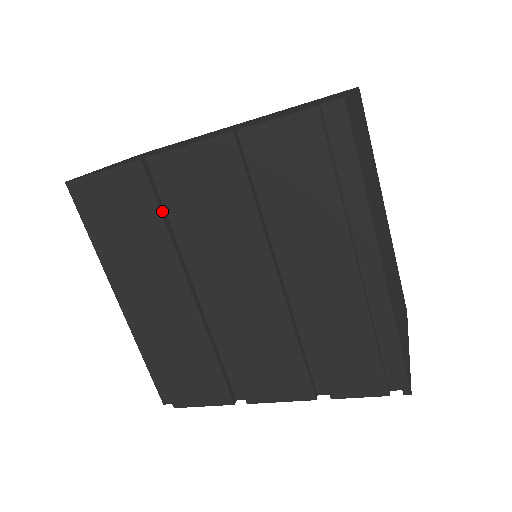
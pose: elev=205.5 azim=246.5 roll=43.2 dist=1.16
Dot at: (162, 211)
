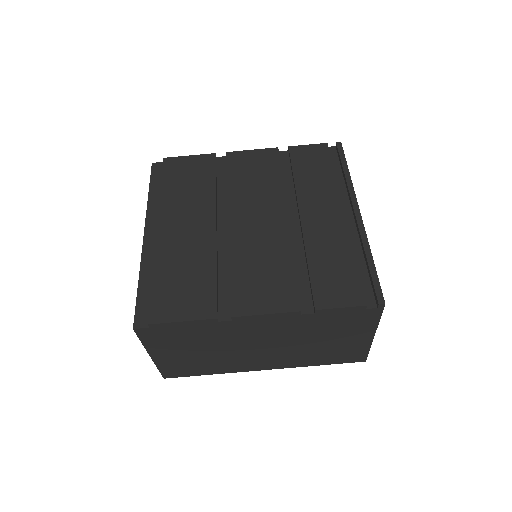
Dot at: (216, 178)
